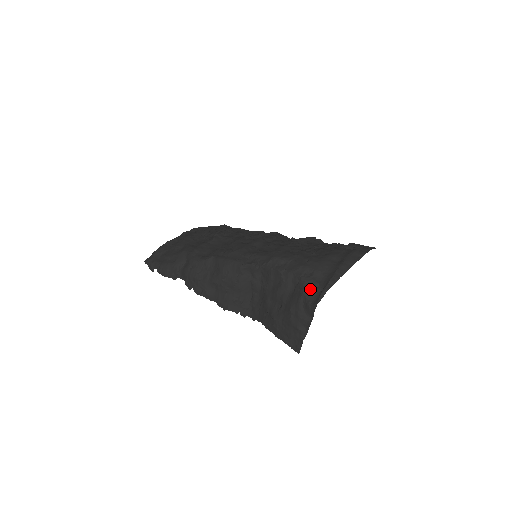
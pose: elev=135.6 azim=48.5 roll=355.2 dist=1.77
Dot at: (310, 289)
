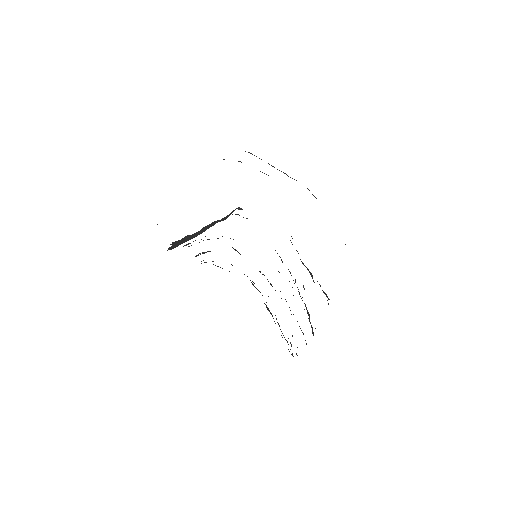
Dot at: occluded
